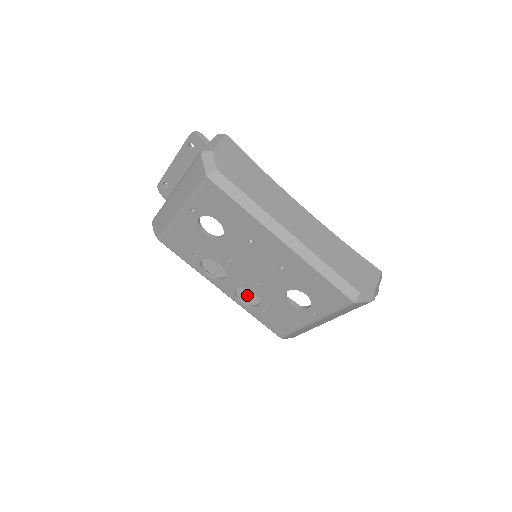
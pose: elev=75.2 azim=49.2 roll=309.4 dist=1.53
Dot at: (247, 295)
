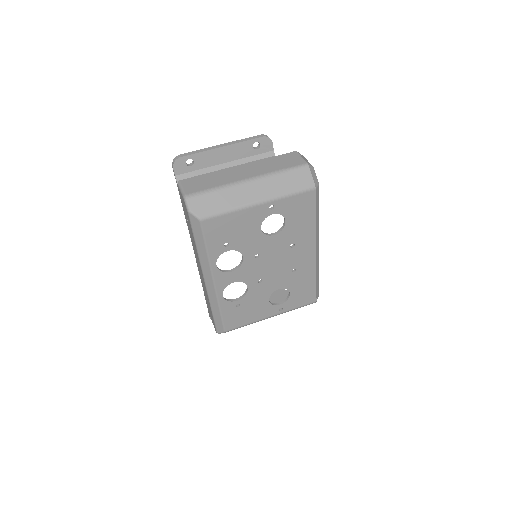
Dot at: occluded
